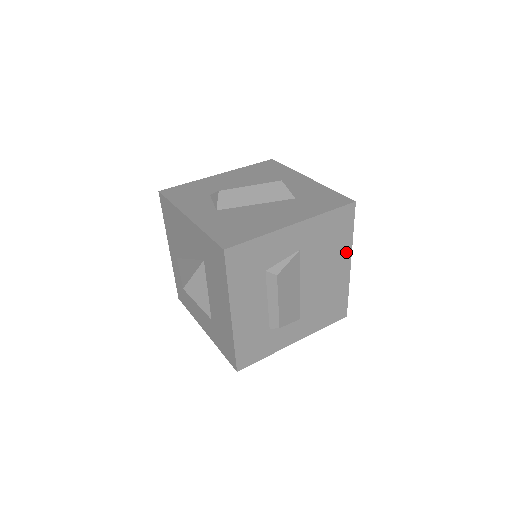
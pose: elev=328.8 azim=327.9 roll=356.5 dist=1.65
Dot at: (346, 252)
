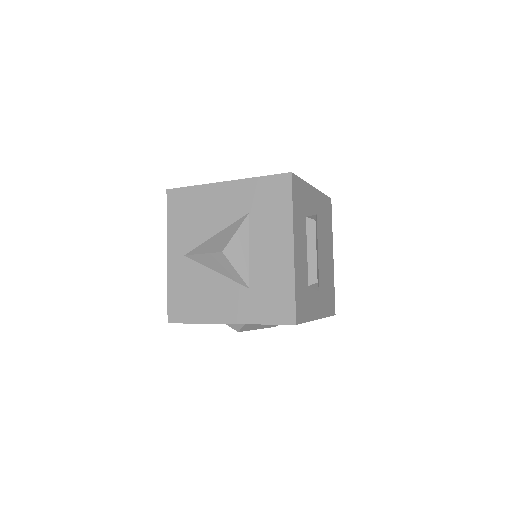
Dot at: (331, 242)
